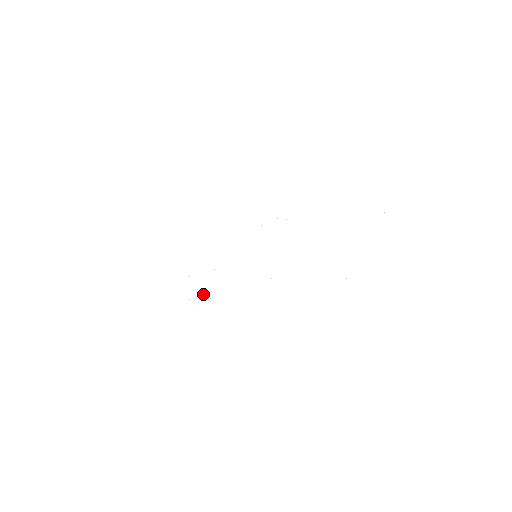
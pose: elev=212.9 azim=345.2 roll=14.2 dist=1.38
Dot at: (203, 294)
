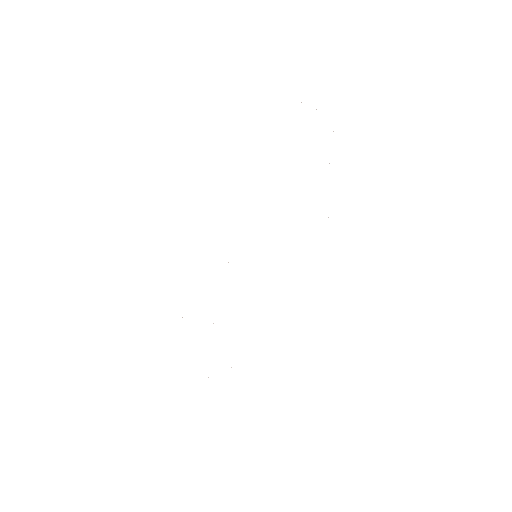
Dot at: occluded
